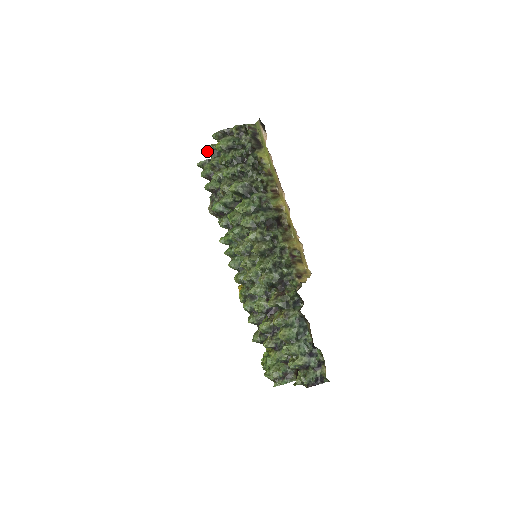
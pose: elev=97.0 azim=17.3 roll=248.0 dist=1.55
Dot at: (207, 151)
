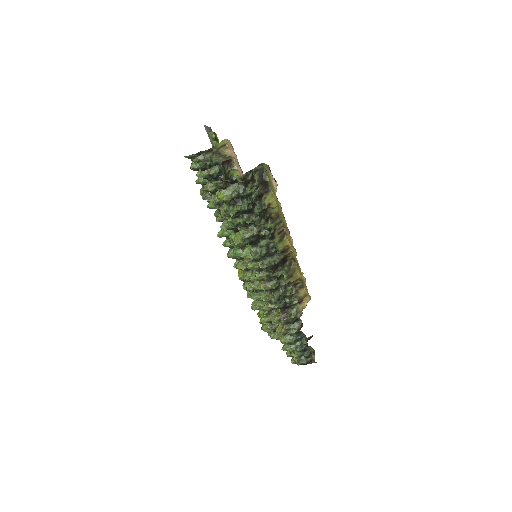
Dot at: occluded
